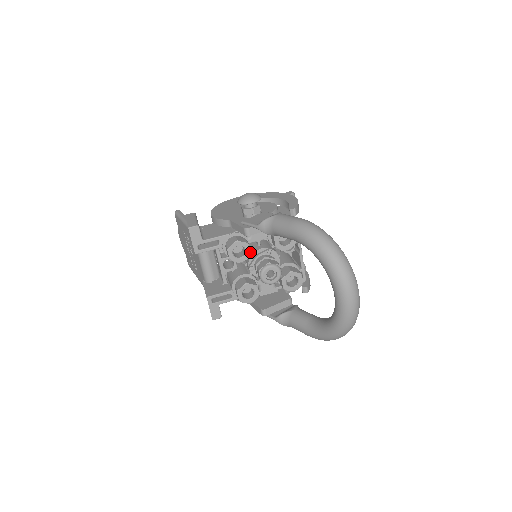
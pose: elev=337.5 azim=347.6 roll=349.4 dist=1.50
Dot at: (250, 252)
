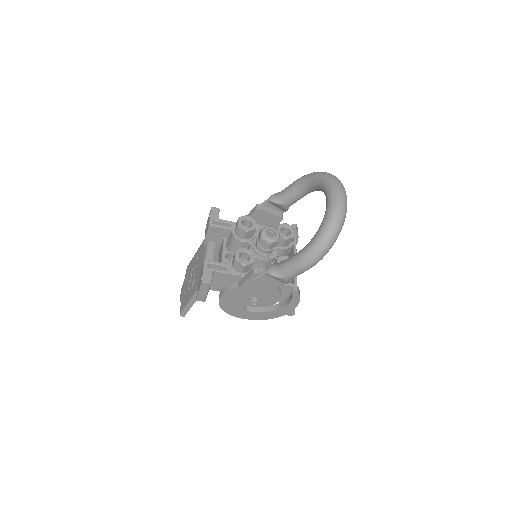
Dot at: occluded
